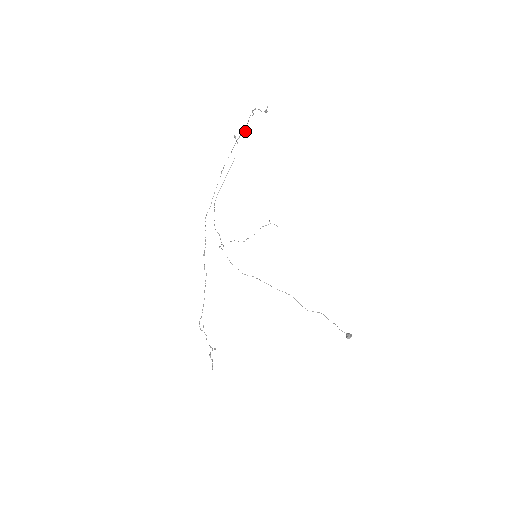
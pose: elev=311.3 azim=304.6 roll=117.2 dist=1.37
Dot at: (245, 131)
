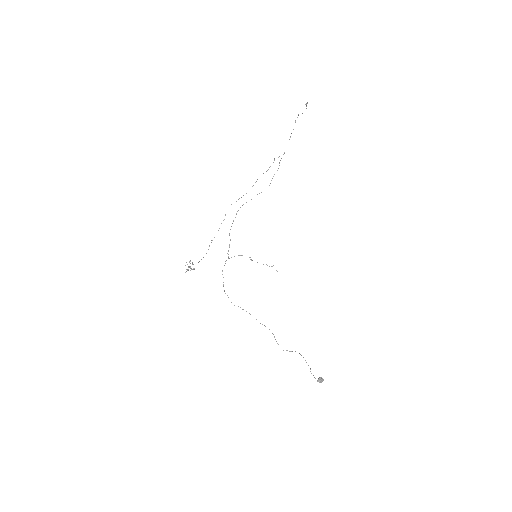
Dot at: (283, 154)
